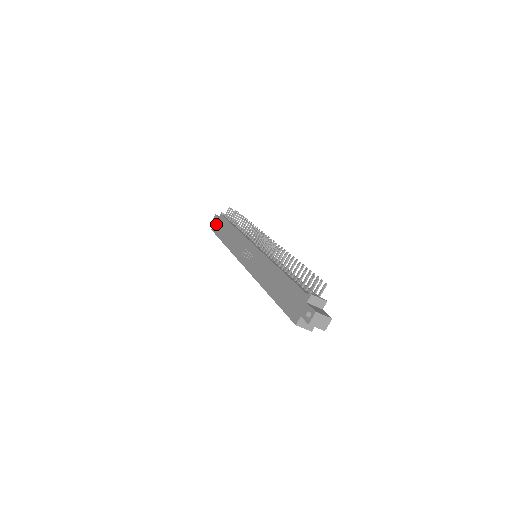
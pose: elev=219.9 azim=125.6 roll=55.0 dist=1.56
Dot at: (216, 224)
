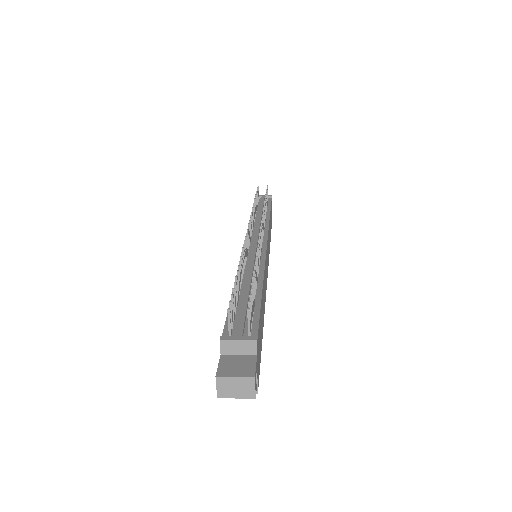
Dot at: occluded
